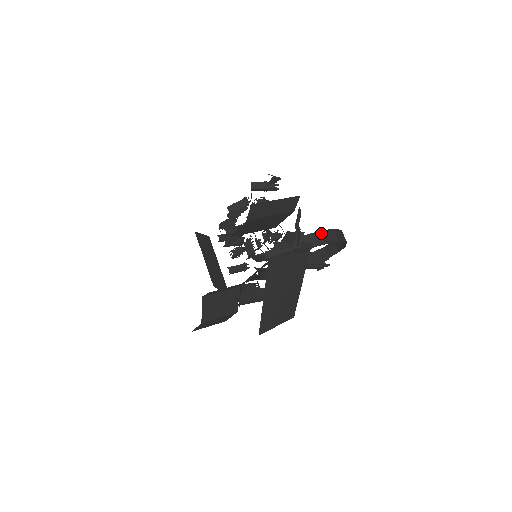
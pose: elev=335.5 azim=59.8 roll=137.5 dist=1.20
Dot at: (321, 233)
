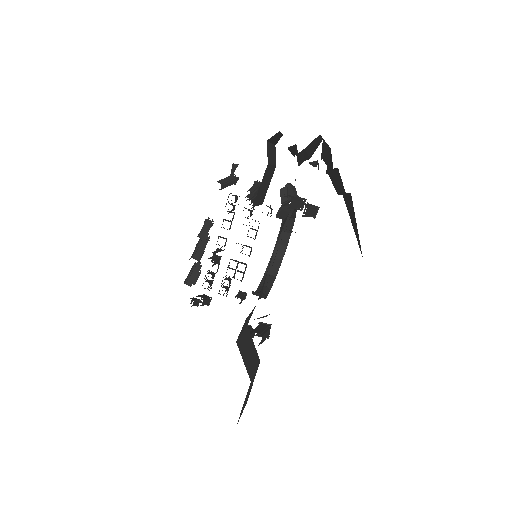
Dot at: occluded
